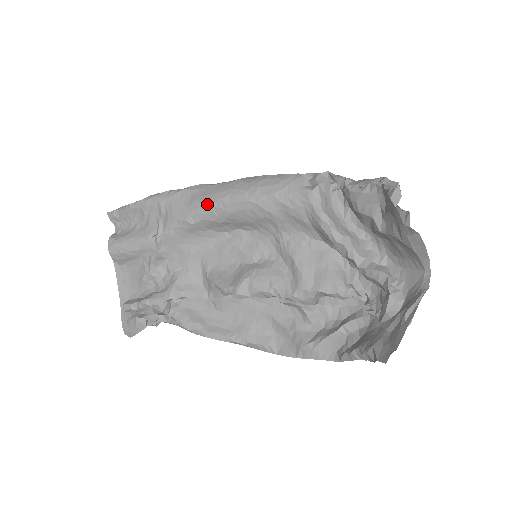
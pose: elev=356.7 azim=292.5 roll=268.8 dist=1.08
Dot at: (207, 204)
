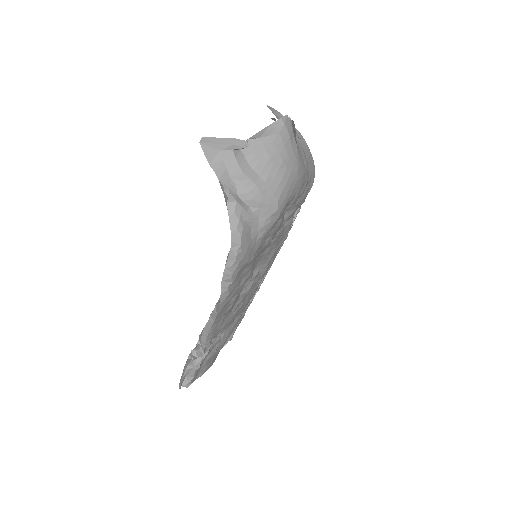
Dot at: occluded
